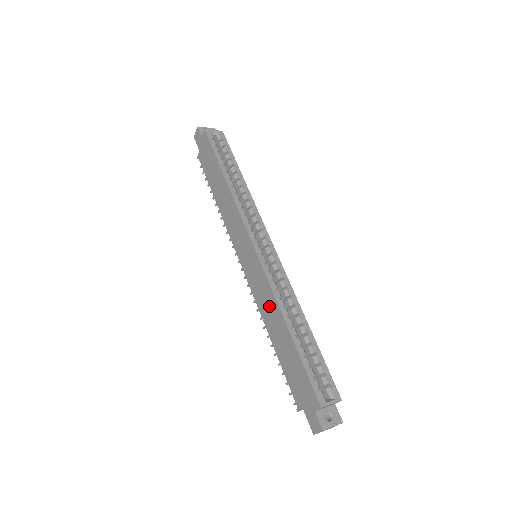
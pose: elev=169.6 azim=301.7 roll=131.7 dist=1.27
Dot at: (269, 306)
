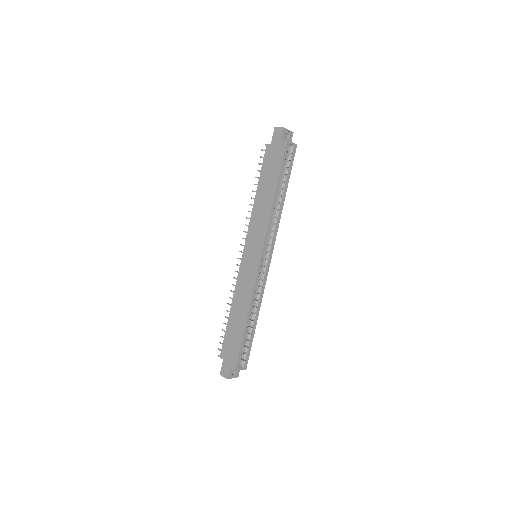
Dot at: (244, 297)
